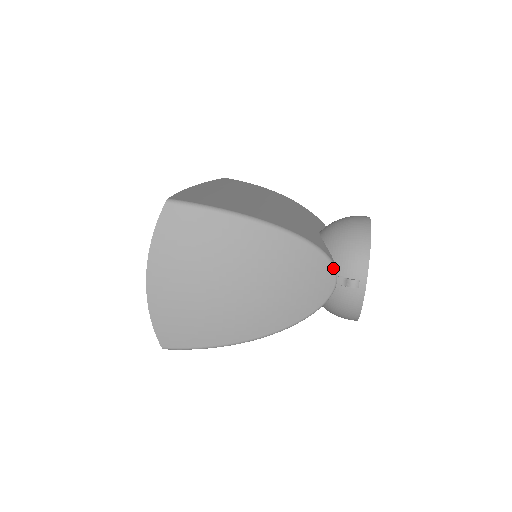
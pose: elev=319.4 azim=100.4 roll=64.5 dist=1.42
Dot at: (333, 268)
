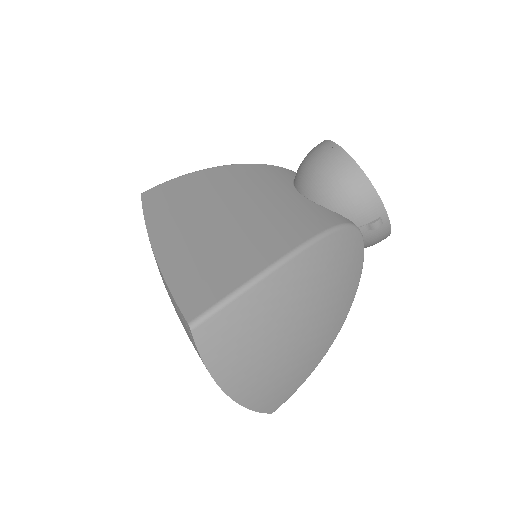
Dot at: (355, 228)
